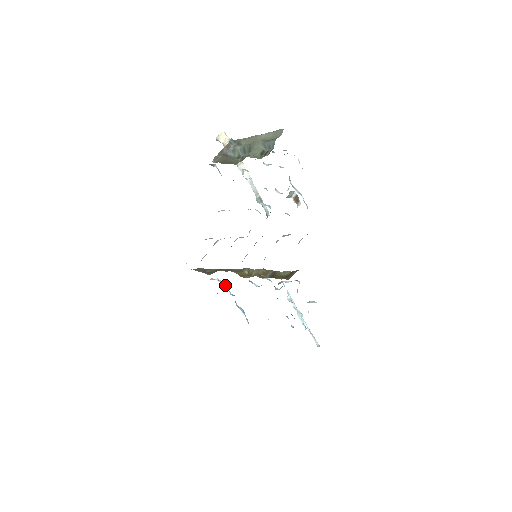
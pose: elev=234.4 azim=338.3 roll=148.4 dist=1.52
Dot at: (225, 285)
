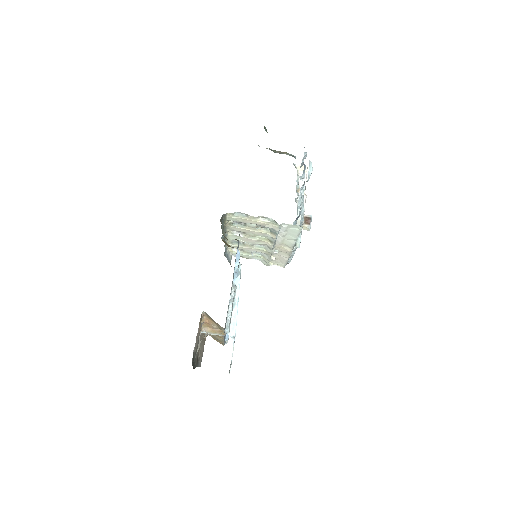
Dot at: occluded
